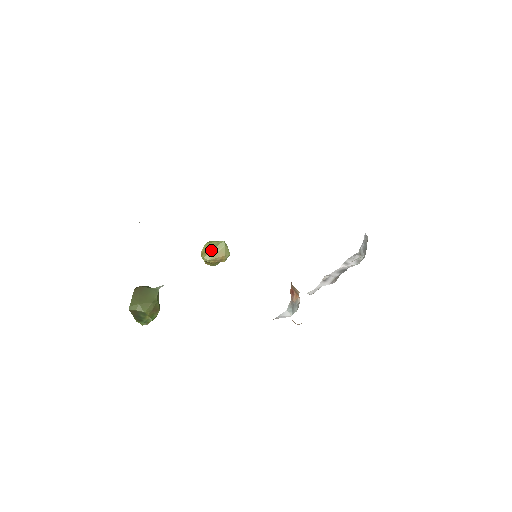
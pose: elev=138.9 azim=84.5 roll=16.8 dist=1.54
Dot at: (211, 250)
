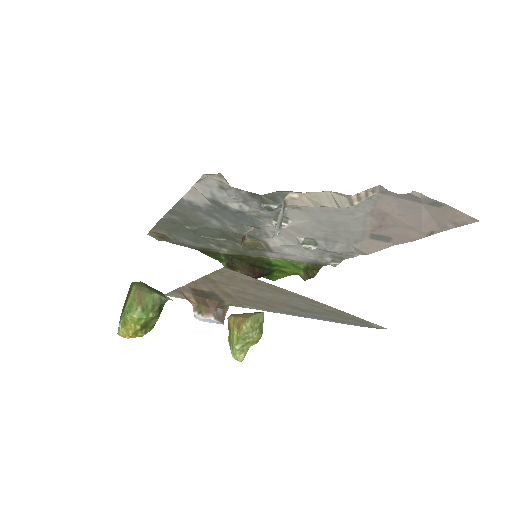
Dot at: (244, 313)
